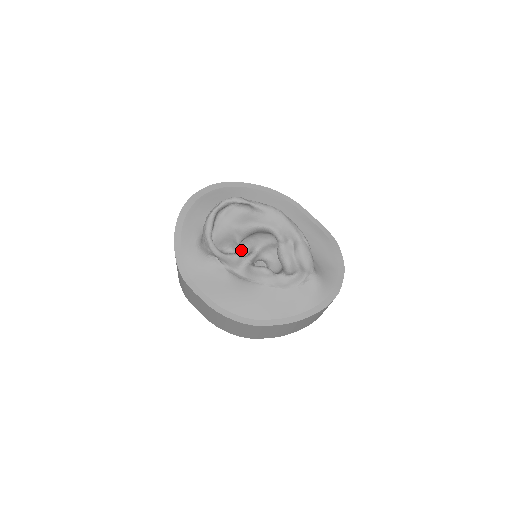
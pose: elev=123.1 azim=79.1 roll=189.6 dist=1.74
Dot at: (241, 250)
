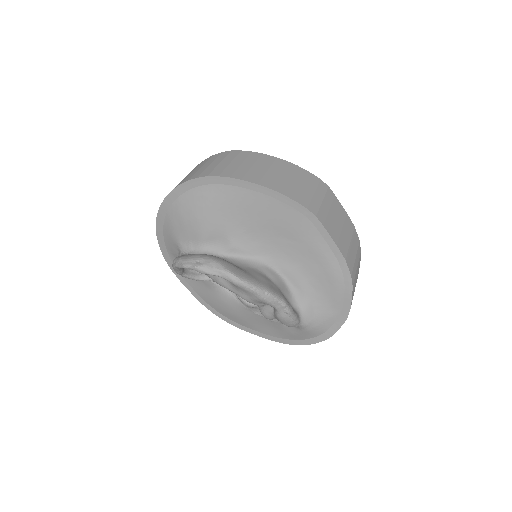
Dot at: occluded
